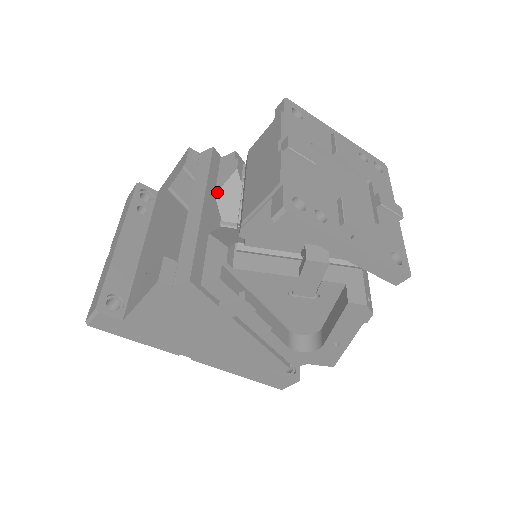
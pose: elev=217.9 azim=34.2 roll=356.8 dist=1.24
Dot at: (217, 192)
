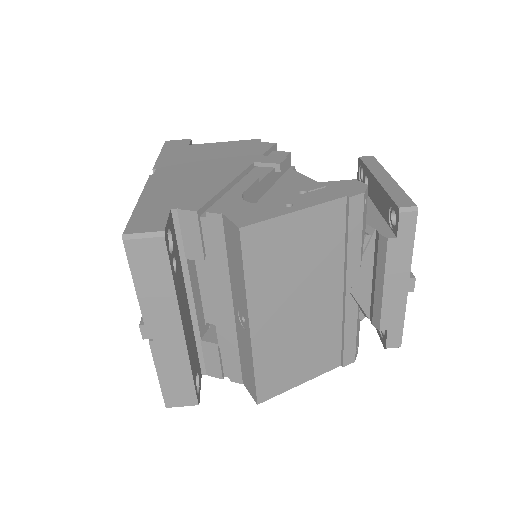
Dot at: occluded
